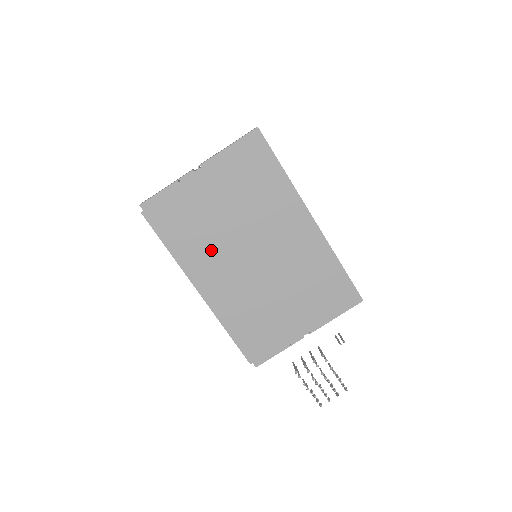
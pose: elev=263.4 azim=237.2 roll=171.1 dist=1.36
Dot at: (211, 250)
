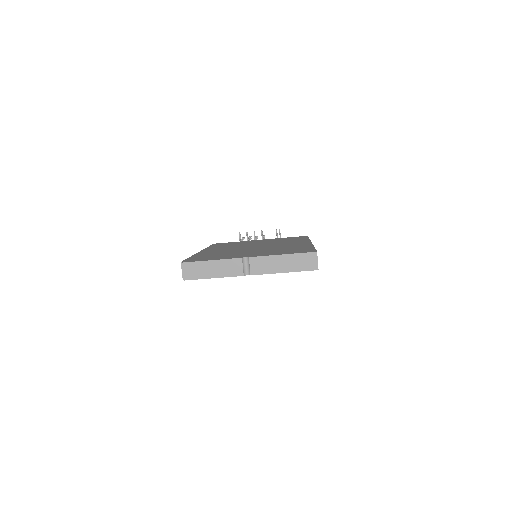
Dot at: occluded
